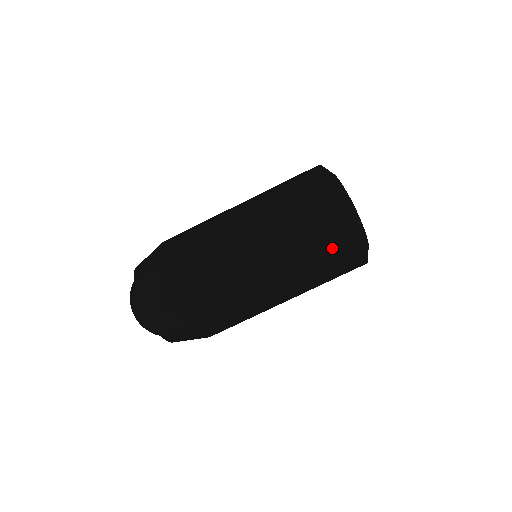
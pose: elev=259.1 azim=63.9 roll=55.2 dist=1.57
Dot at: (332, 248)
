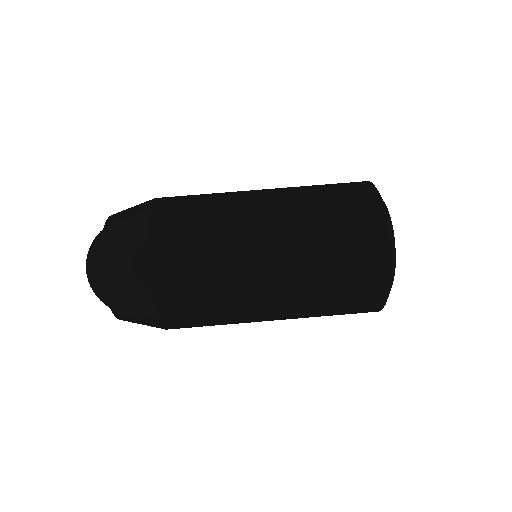
Dot at: (353, 287)
